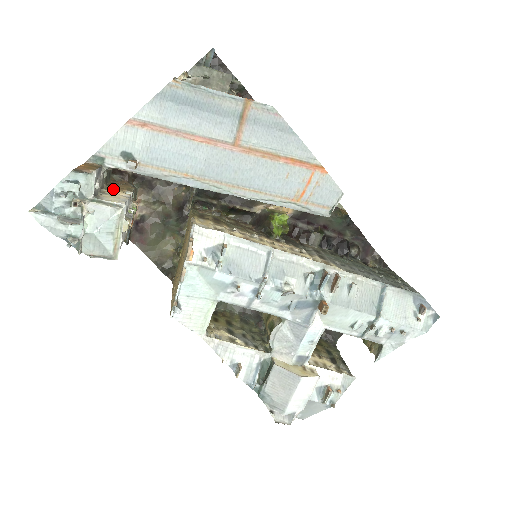
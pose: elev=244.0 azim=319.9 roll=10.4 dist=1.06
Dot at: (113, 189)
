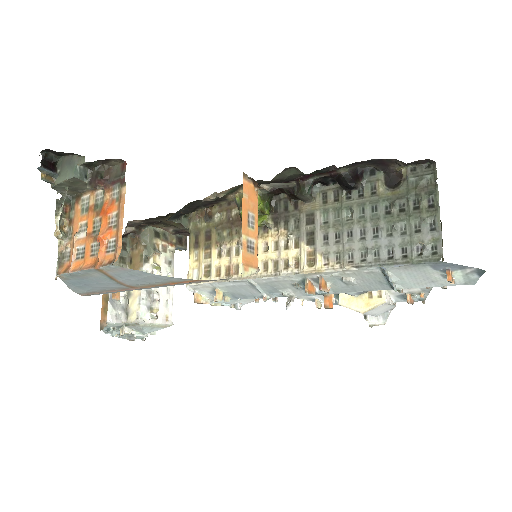
Dot at: occluded
